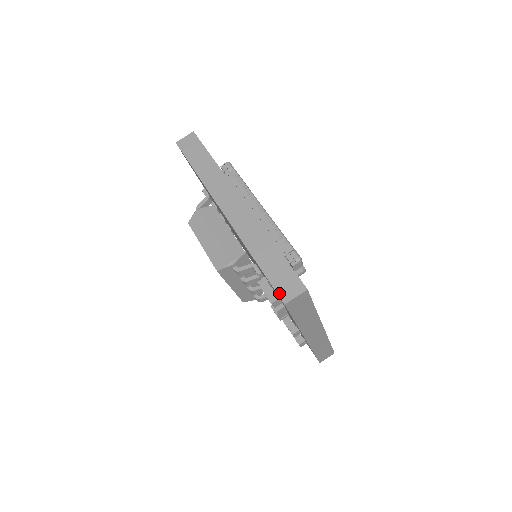
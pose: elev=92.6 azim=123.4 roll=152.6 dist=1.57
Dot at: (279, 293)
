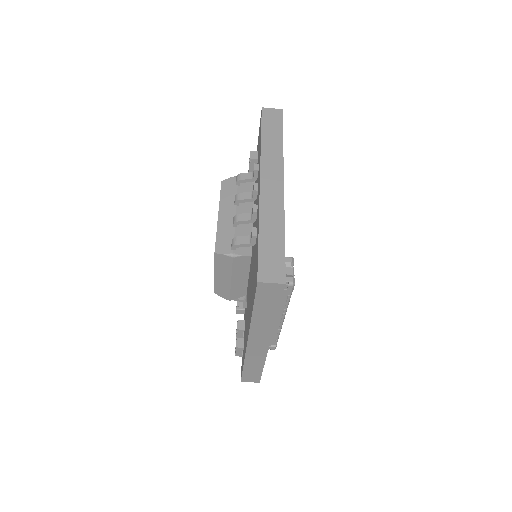
Dot at: (243, 379)
